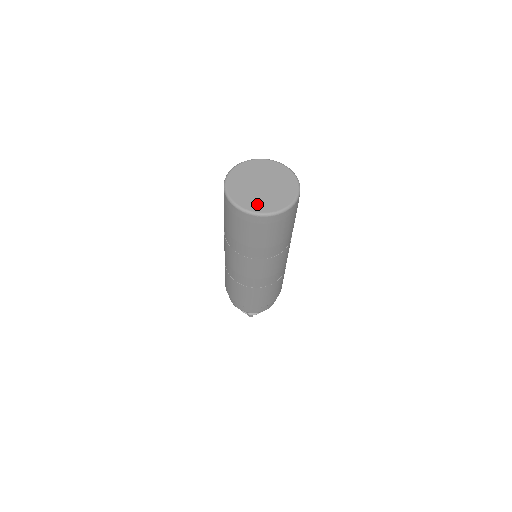
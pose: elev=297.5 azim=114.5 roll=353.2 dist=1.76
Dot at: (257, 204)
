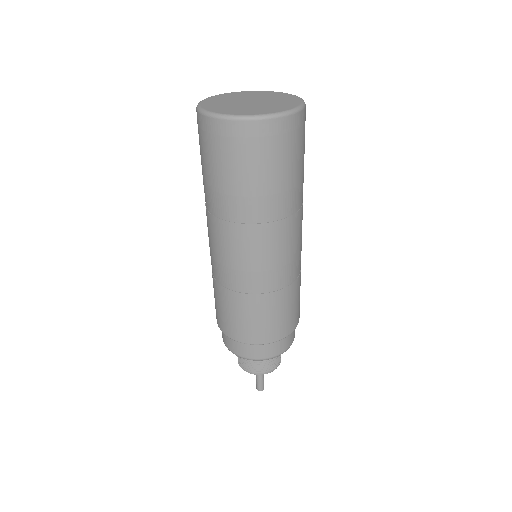
Dot at: (260, 110)
